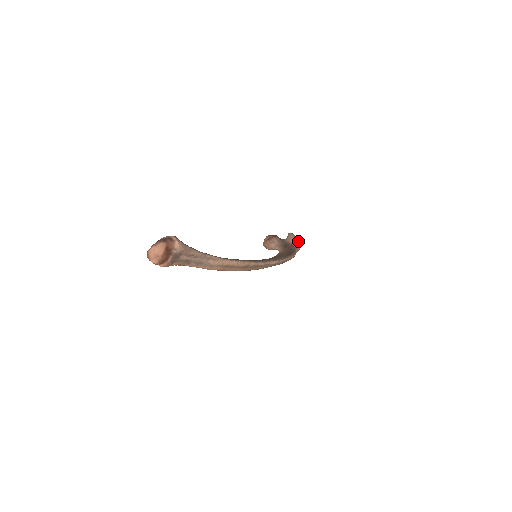
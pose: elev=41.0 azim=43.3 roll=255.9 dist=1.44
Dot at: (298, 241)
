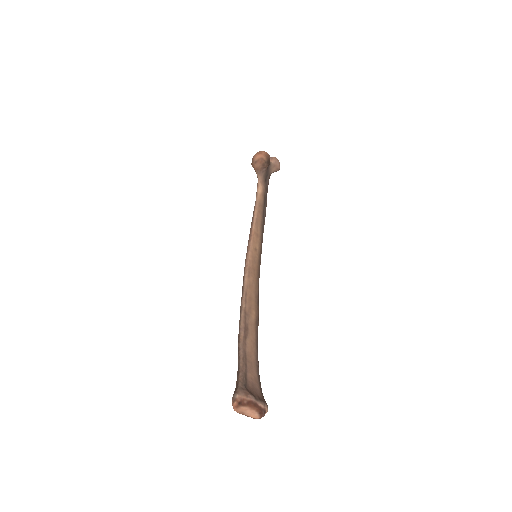
Dot at: (276, 171)
